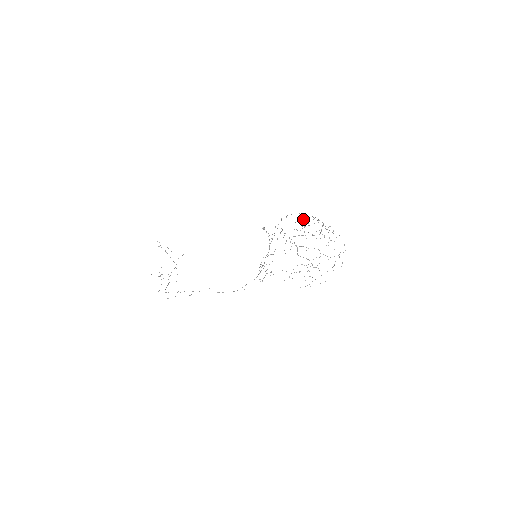
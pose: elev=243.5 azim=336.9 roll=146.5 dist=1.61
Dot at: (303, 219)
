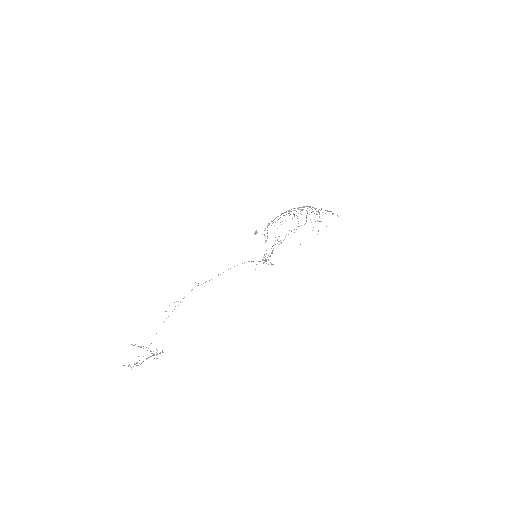
Dot at: occluded
